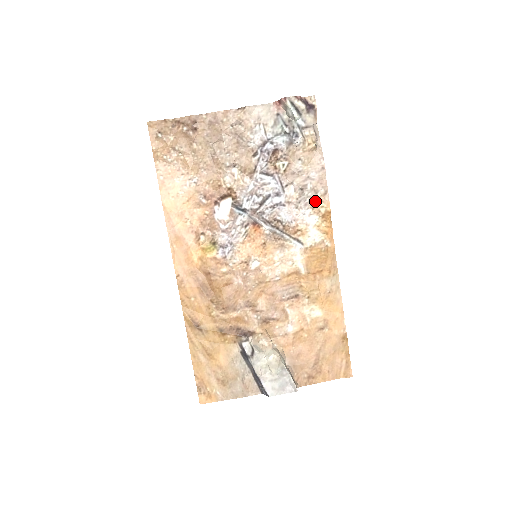
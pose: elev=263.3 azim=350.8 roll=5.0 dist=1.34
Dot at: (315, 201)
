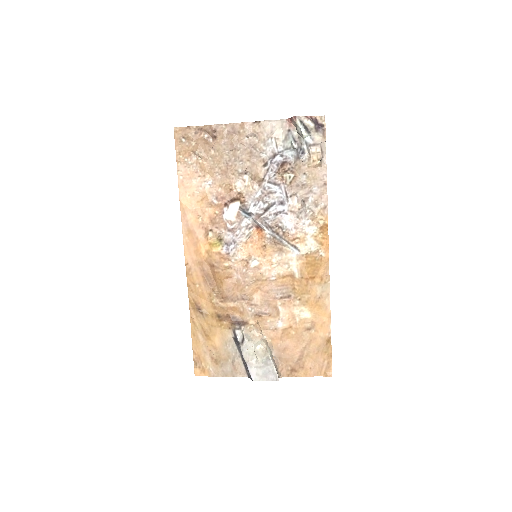
Dot at: (315, 213)
